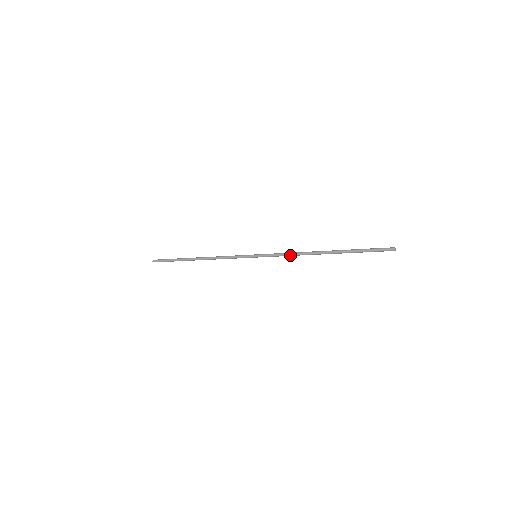
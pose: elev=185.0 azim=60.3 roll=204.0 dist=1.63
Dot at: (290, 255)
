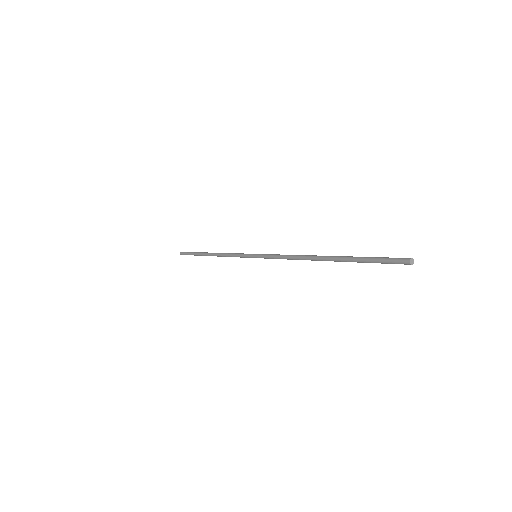
Dot at: (286, 258)
